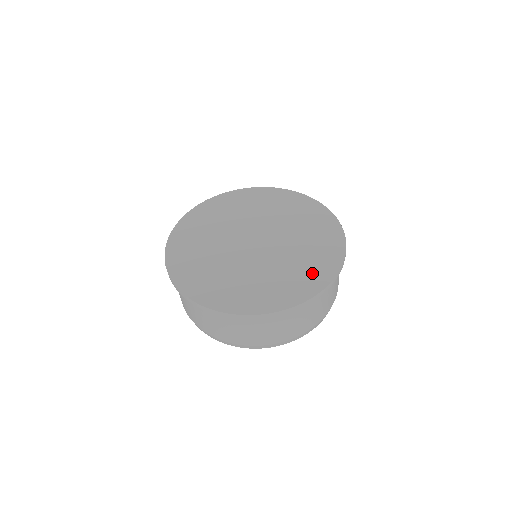
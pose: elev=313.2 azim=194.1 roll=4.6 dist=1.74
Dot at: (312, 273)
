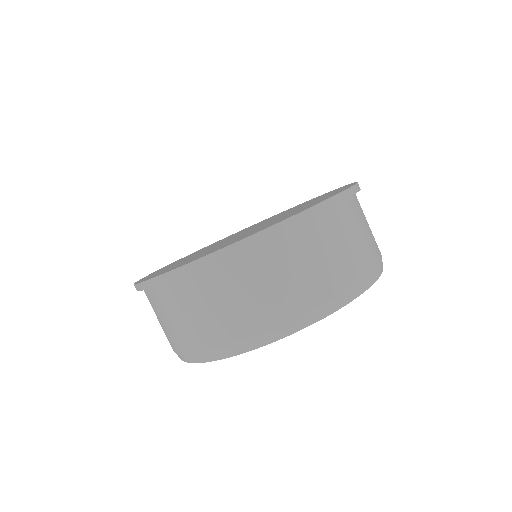
Dot at: (329, 193)
